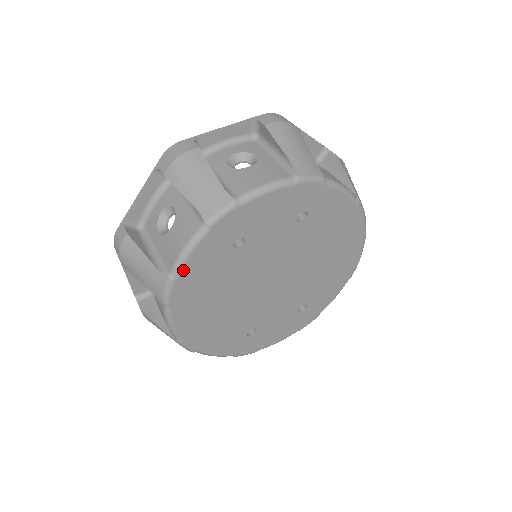
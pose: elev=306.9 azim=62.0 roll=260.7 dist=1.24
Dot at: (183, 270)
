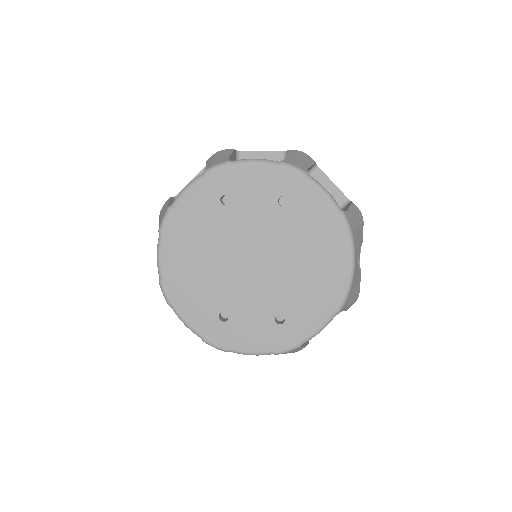
Dot at: (179, 203)
